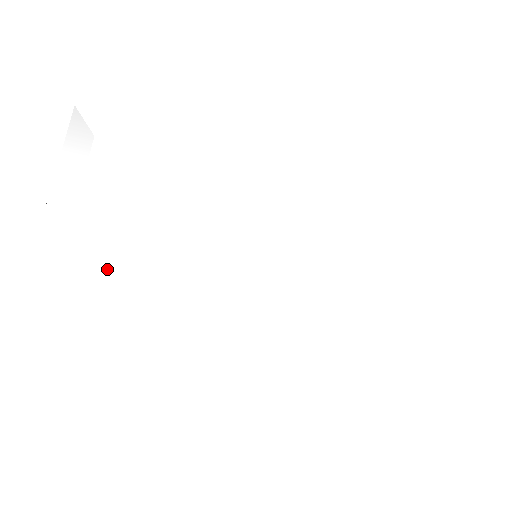
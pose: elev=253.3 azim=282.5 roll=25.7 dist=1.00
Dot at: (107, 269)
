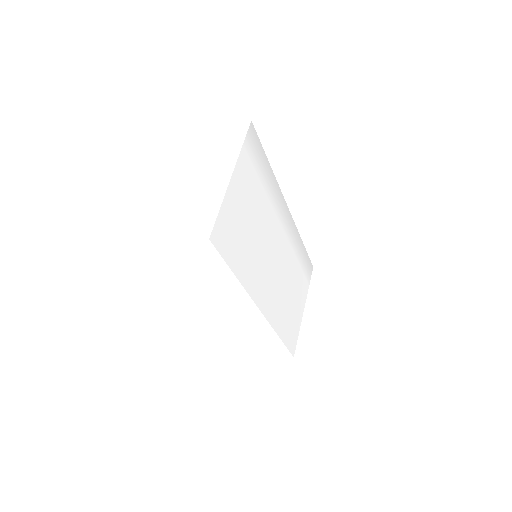
Dot at: (241, 234)
